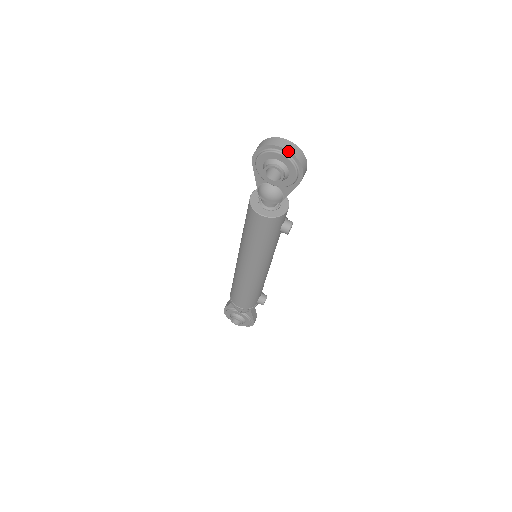
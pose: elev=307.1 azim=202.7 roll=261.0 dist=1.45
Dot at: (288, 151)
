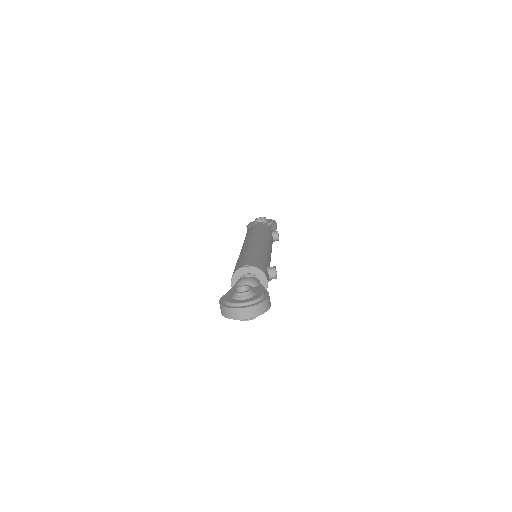
Dot at: (250, 318)
